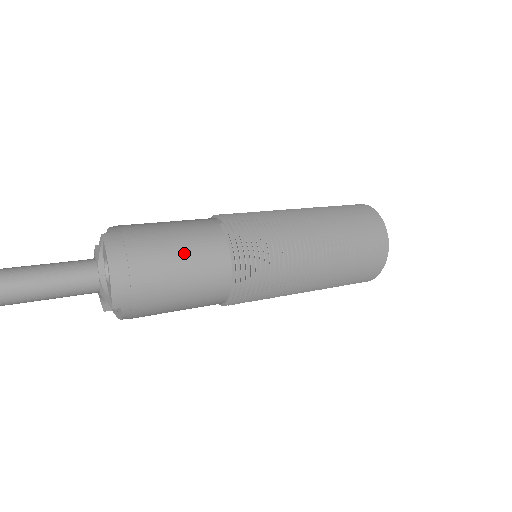
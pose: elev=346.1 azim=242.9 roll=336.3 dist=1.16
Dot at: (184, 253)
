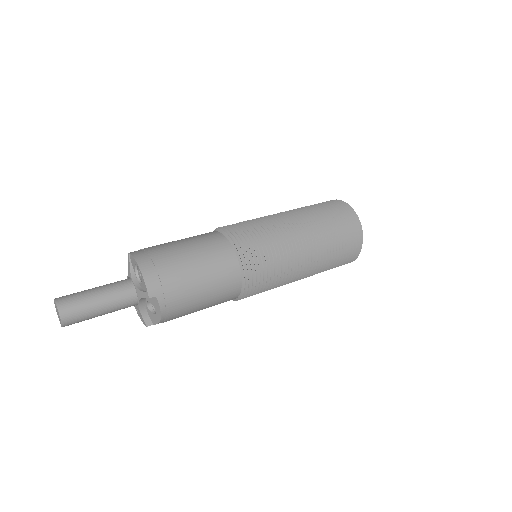
Dot at: (193, 247)
